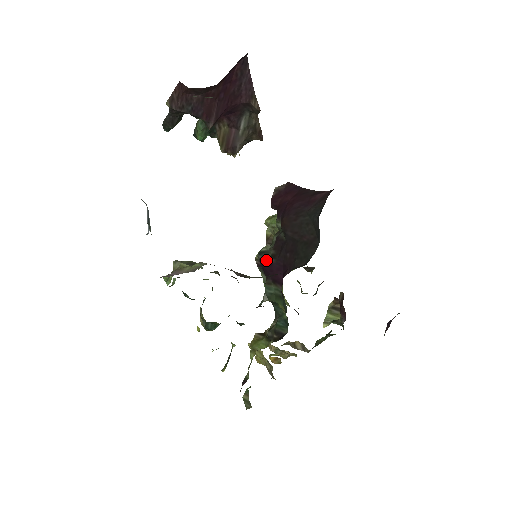
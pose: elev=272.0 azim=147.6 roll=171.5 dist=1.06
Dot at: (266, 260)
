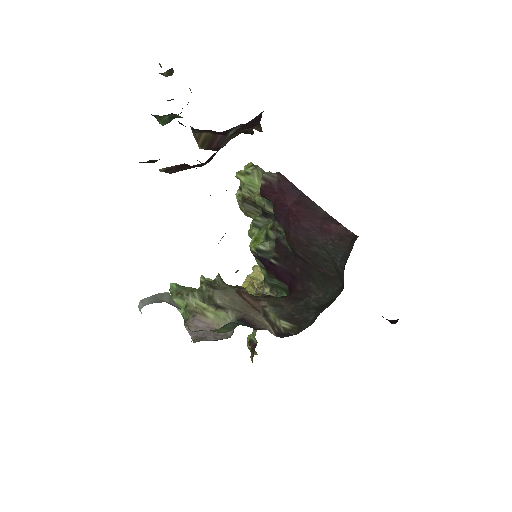
Dot at: (267, 260)
